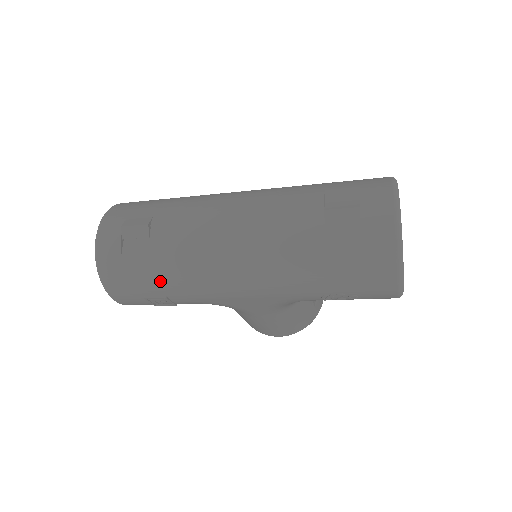
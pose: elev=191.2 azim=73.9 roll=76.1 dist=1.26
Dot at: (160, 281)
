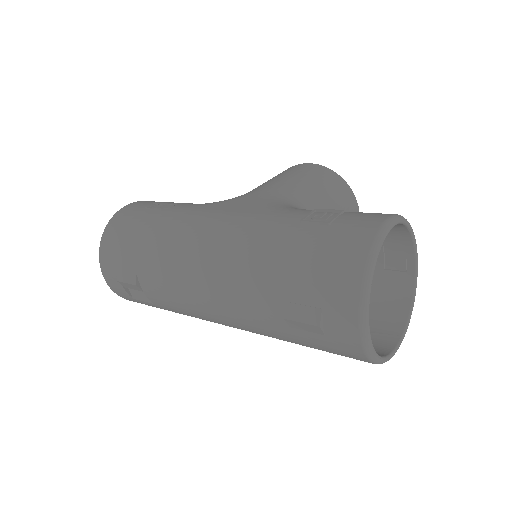
Dot at: occluded
